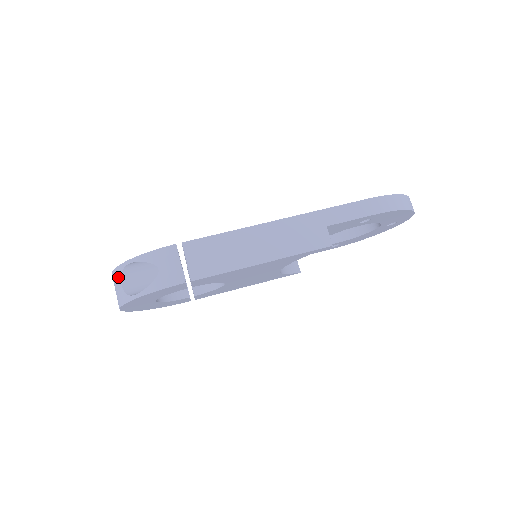
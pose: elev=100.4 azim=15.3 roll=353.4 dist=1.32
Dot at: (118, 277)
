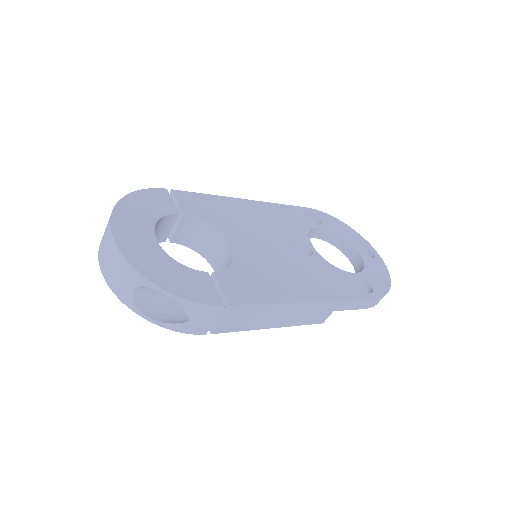
Dot at: (134, 281)
